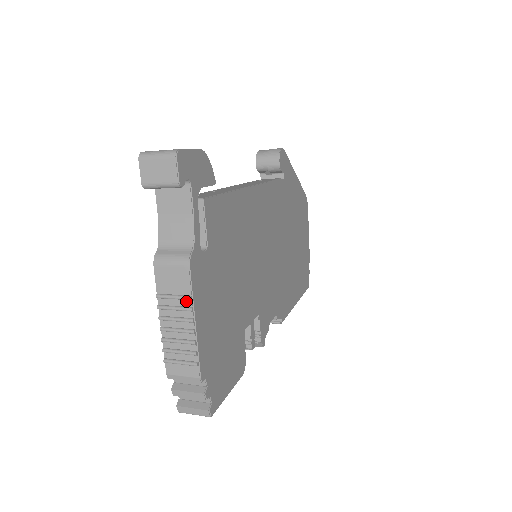
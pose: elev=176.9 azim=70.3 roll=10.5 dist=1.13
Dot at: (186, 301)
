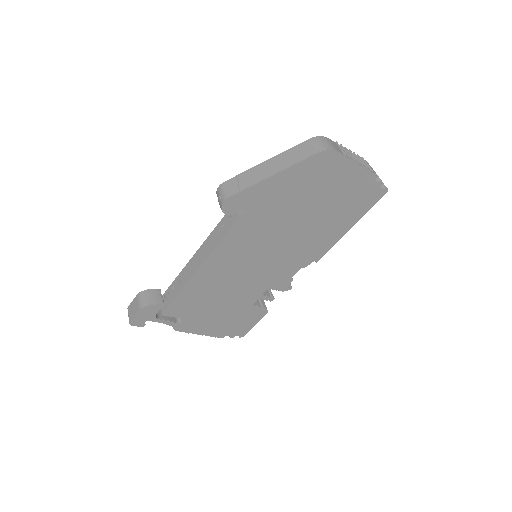
Dot at: (190, 331)
